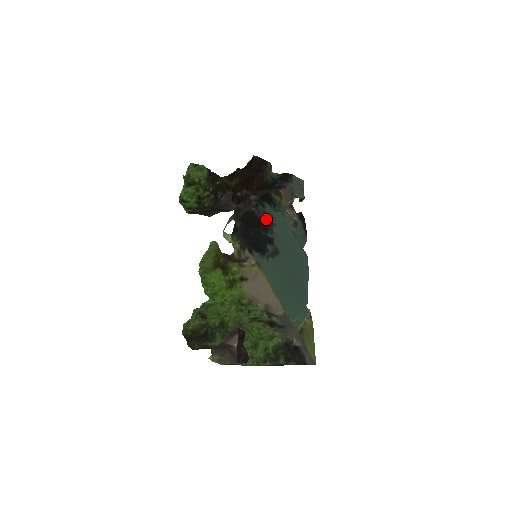
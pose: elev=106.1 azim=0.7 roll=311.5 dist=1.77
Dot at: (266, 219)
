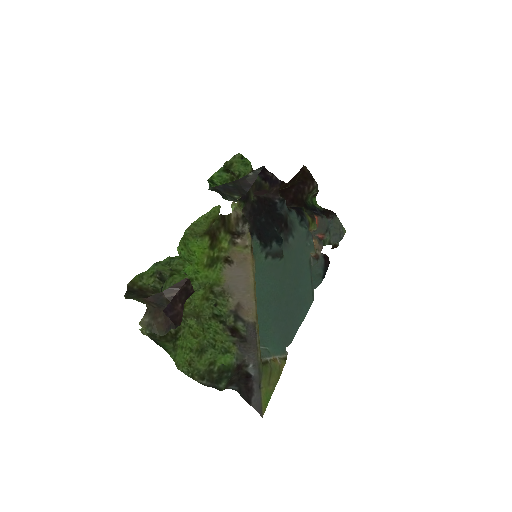
Dot at: (286, 221)
